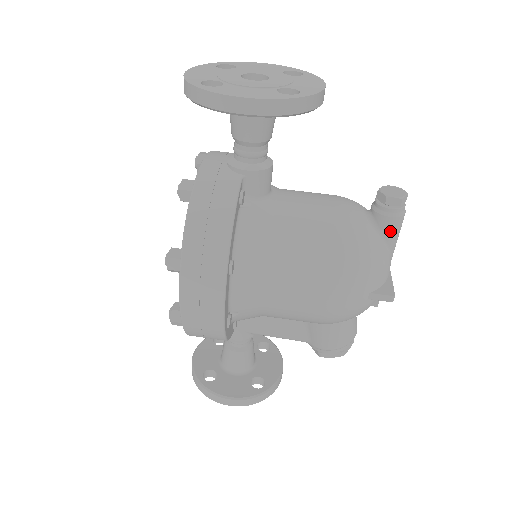
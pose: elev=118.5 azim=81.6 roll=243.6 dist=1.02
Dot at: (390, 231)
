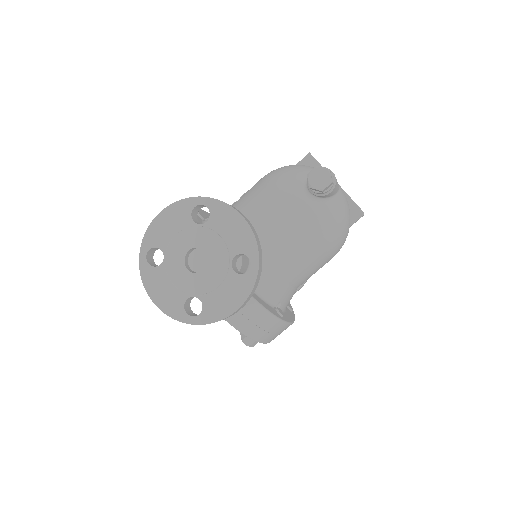
Dot at: (334, 192)
